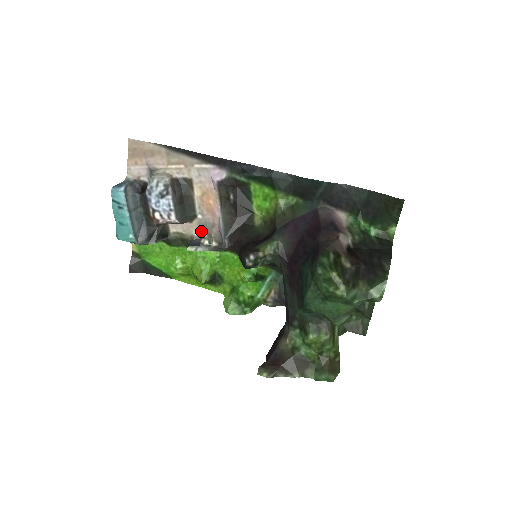
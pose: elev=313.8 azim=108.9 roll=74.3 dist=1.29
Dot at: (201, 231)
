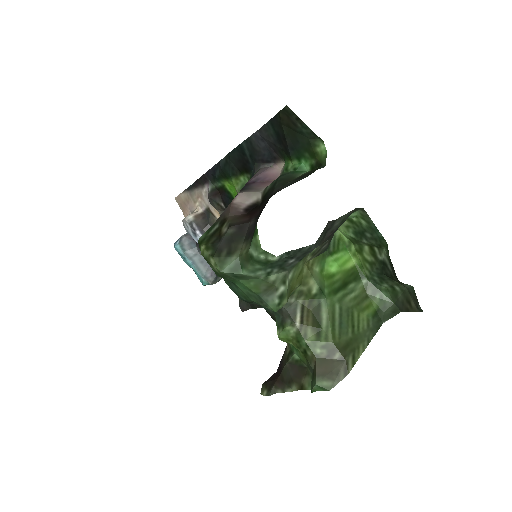
Dot at: occluded
